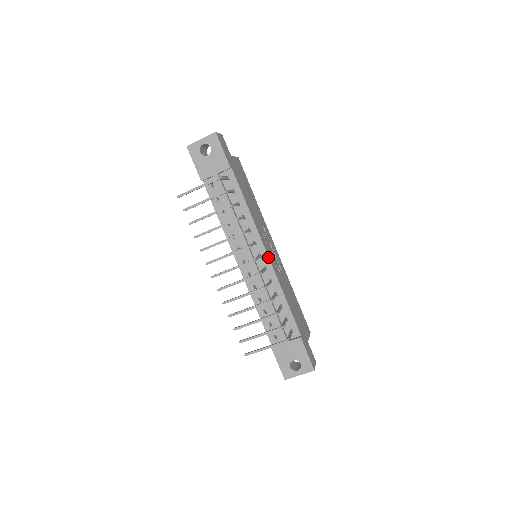
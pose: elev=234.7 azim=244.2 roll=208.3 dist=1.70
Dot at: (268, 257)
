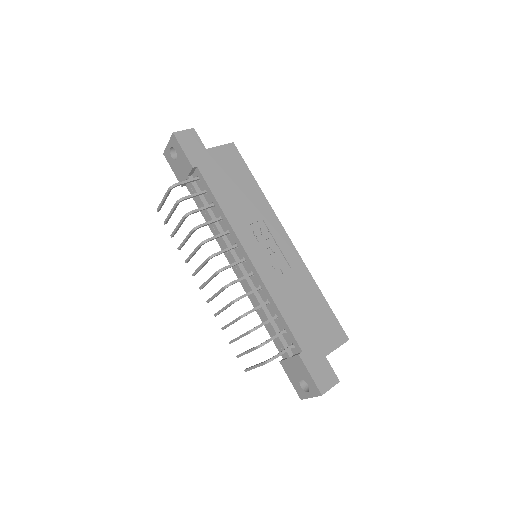
Dot at: (250, 261)
